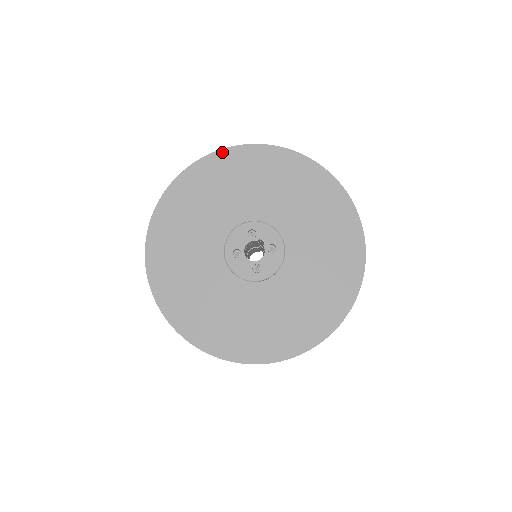
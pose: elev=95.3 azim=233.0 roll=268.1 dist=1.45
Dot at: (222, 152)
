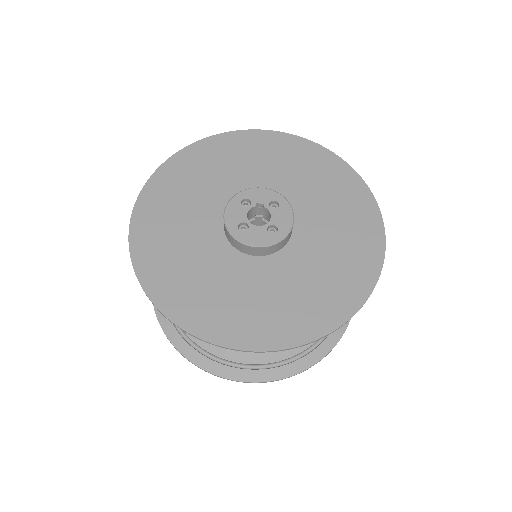
Dot at: (169, 162)
